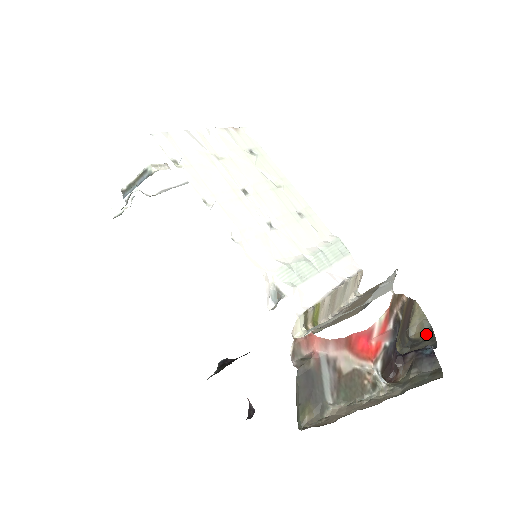
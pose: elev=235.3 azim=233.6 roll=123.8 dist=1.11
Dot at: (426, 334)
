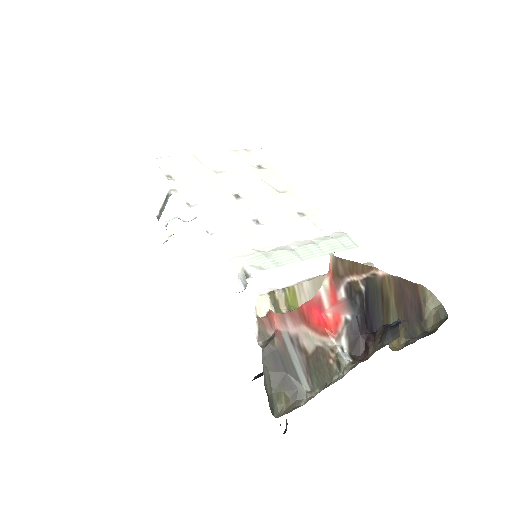
Dot at: (441, 324)
